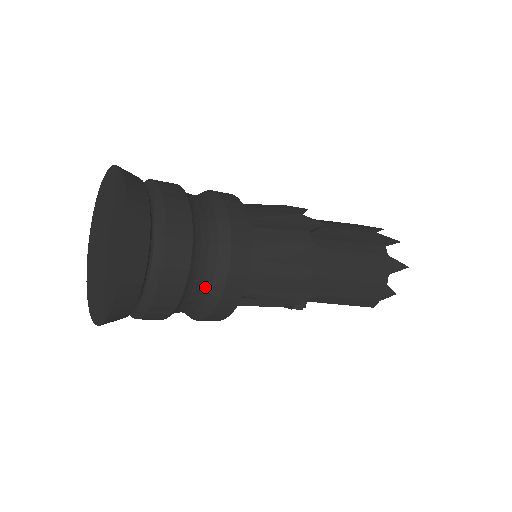
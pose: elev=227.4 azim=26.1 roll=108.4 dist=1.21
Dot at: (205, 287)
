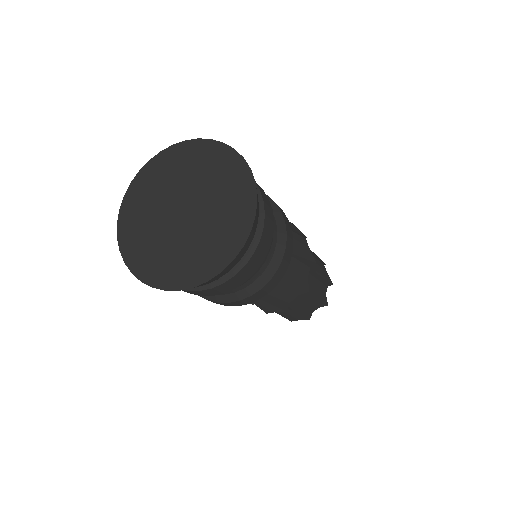
Dot at: (237, 289)
